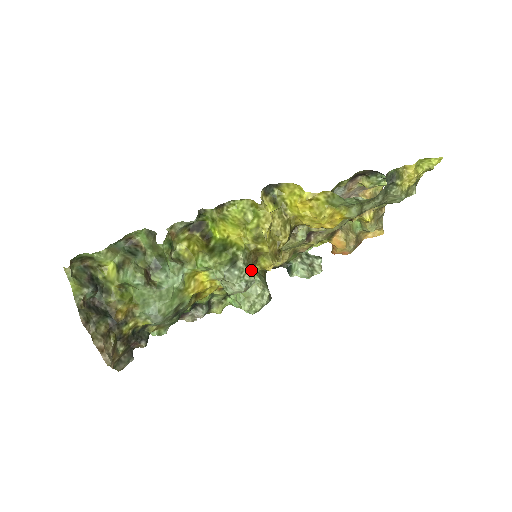
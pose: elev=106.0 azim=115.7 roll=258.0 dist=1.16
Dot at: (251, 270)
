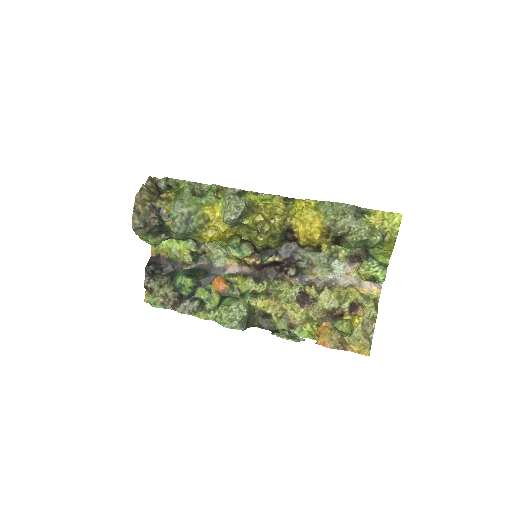
Dot at: (246, 204)
